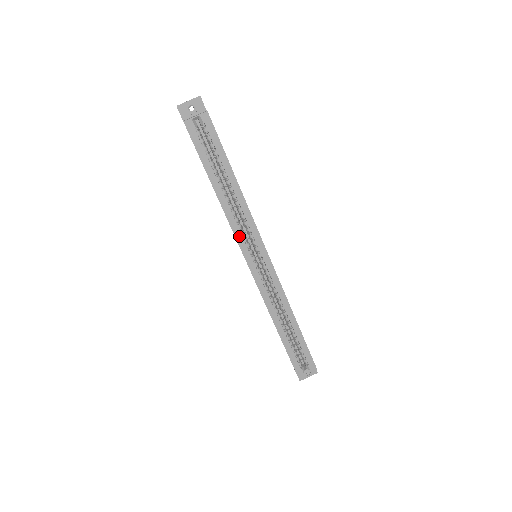
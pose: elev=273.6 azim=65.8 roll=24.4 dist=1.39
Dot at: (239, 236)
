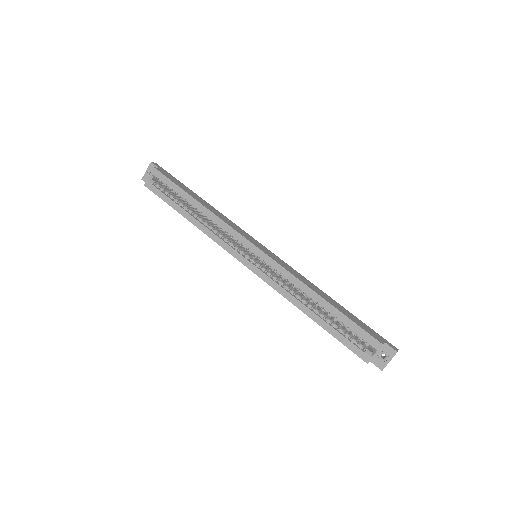
Dot at: (224, 245)
